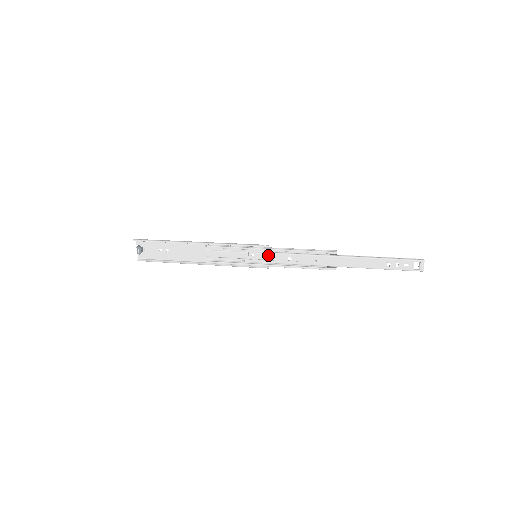
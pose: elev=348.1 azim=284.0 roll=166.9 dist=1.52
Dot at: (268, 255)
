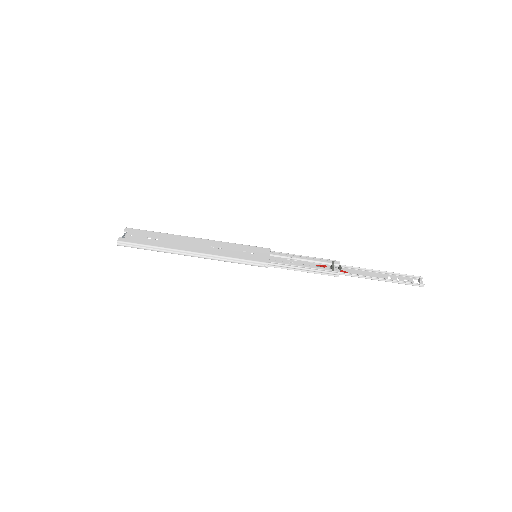
Dot at: (269, 260)
